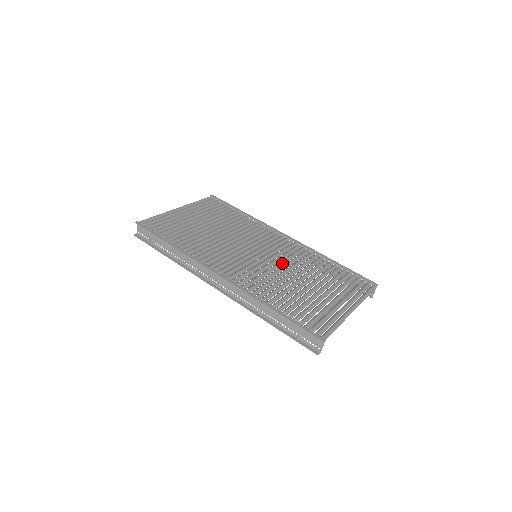
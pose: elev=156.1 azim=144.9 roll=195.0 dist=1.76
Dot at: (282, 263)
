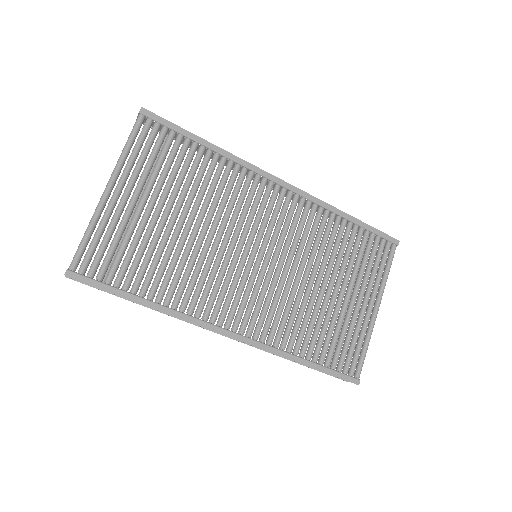
Dot at: (292, 259)
